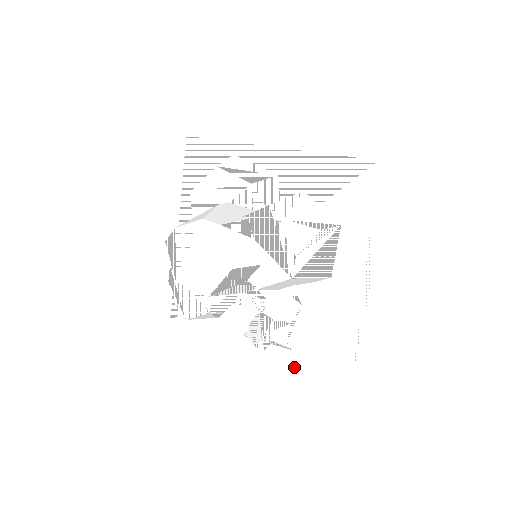
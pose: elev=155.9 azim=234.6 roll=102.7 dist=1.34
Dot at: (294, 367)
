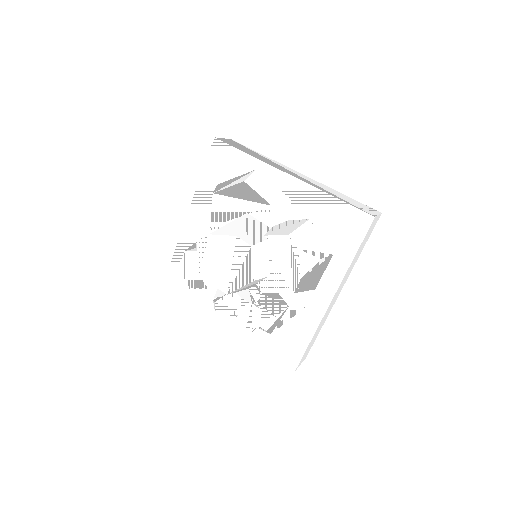
Dot at: (267, 346)
